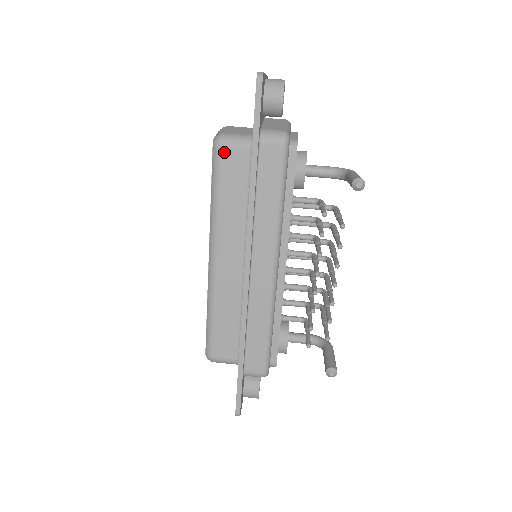
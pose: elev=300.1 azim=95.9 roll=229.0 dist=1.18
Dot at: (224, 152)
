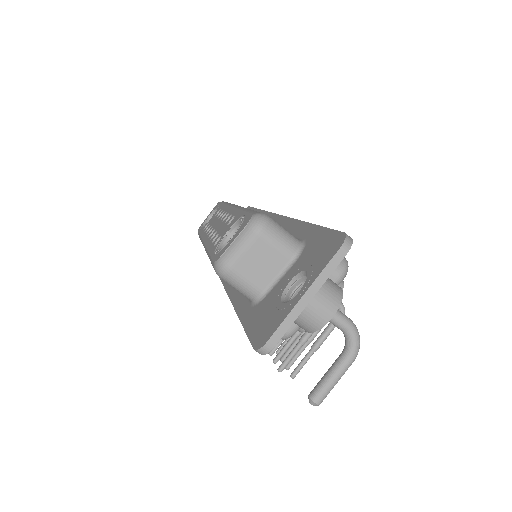
Dot at: occluded
